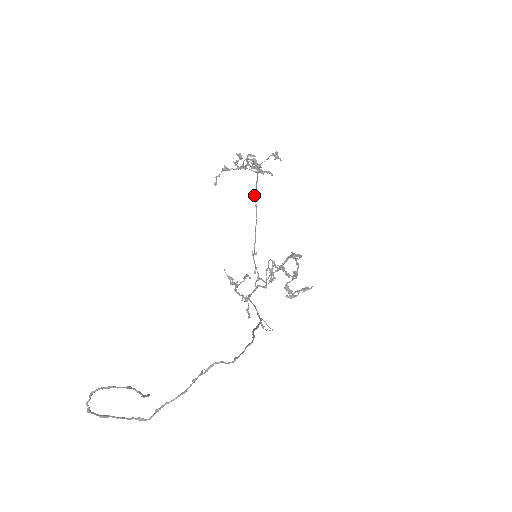
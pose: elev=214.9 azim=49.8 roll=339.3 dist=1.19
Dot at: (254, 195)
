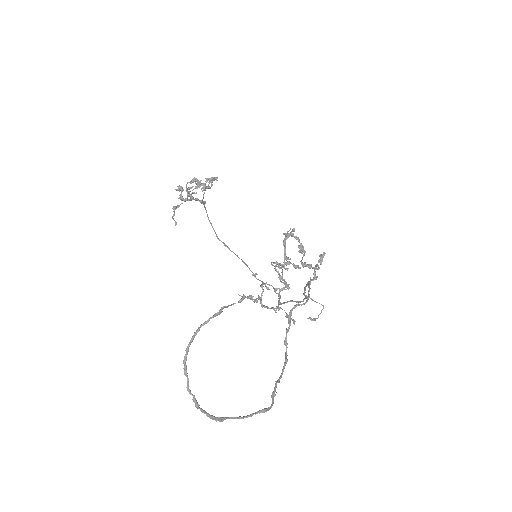
Dot at: (218, 239)
